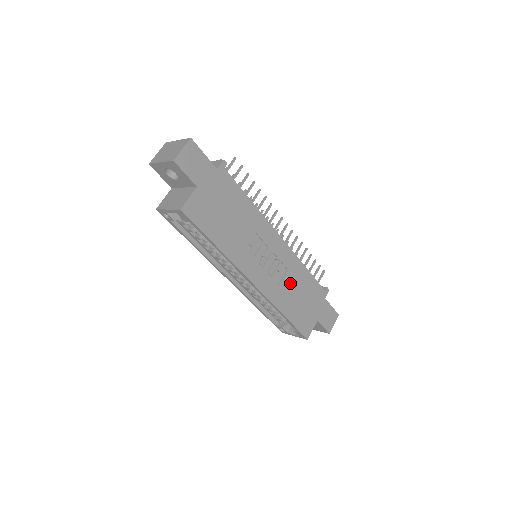
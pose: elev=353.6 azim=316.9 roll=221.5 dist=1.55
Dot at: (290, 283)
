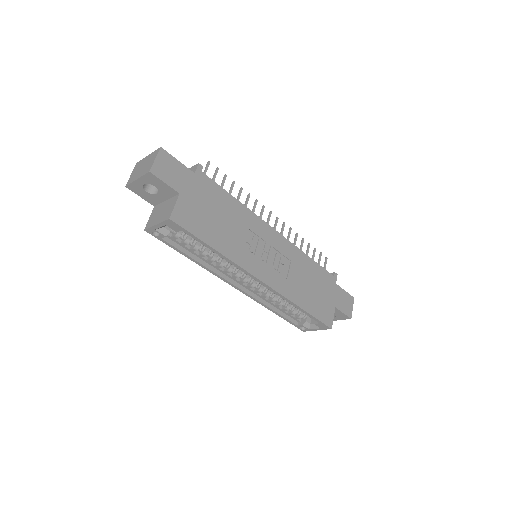
Dot at: (297, 274)
